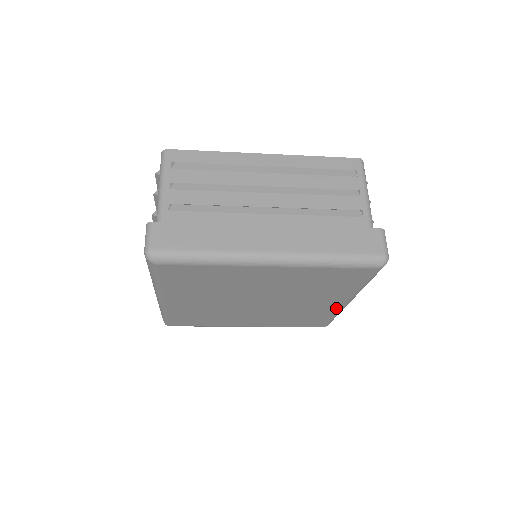
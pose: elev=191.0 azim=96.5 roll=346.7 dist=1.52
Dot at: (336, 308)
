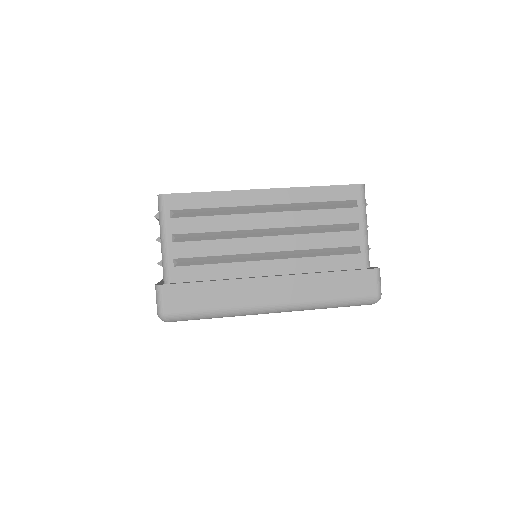
Dot at: occluded
